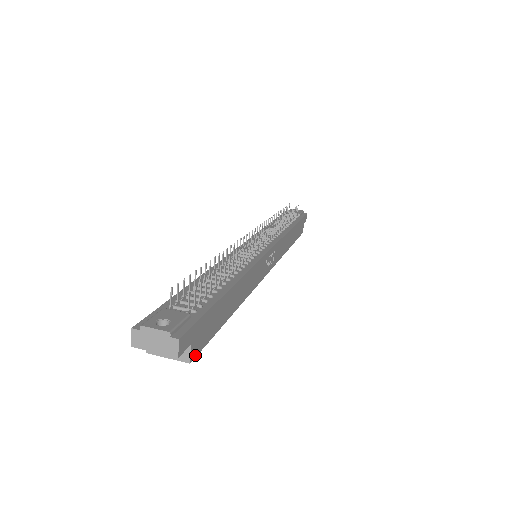
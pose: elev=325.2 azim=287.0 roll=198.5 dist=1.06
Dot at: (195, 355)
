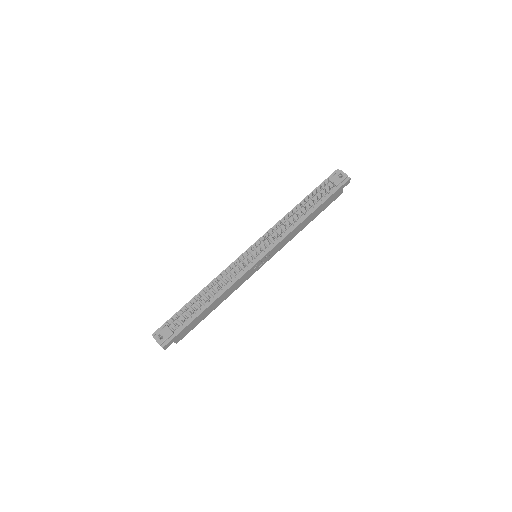
Dot at: occluded
